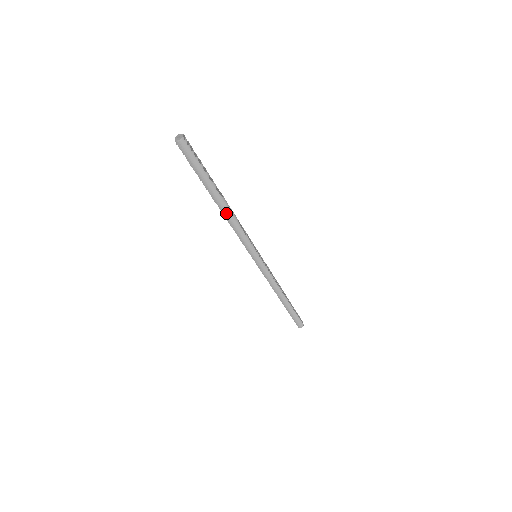
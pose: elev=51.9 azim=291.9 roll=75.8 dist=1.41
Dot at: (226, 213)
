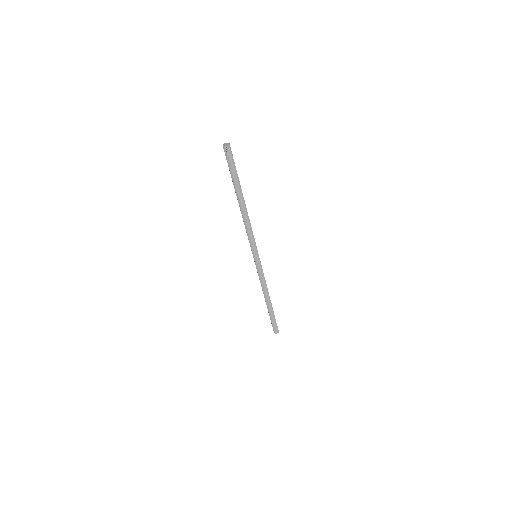
Dot at: (244, 212)
